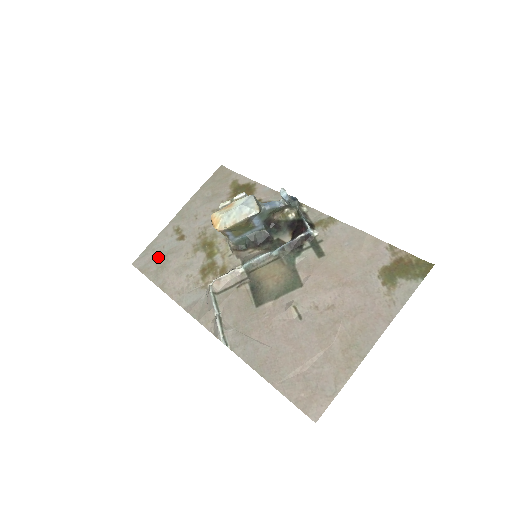
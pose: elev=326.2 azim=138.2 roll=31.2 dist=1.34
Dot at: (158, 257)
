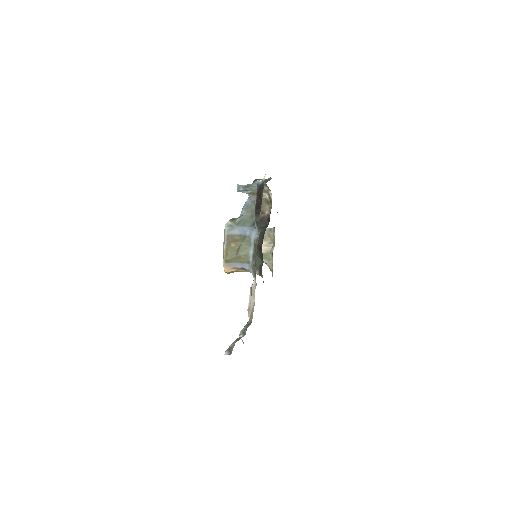
Dot at: occluded
